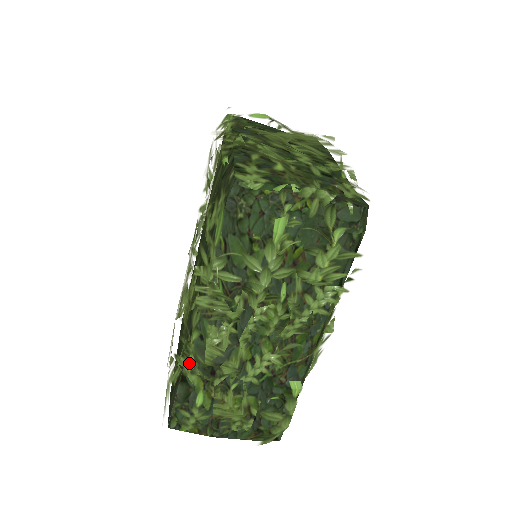
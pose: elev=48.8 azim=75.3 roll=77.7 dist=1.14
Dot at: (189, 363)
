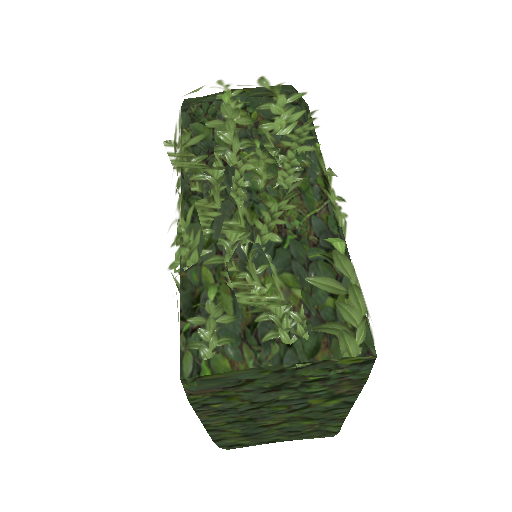
Dot at: (184, 248)
